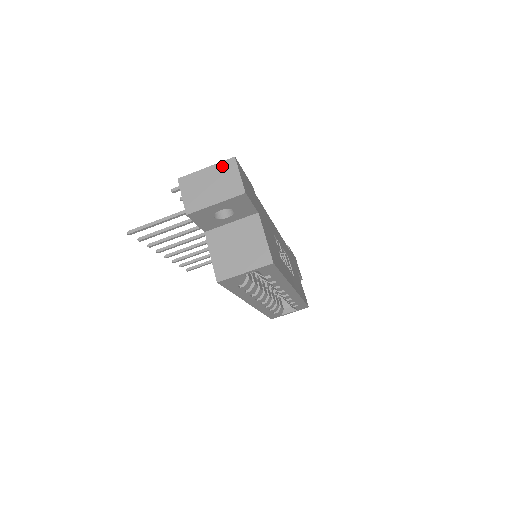
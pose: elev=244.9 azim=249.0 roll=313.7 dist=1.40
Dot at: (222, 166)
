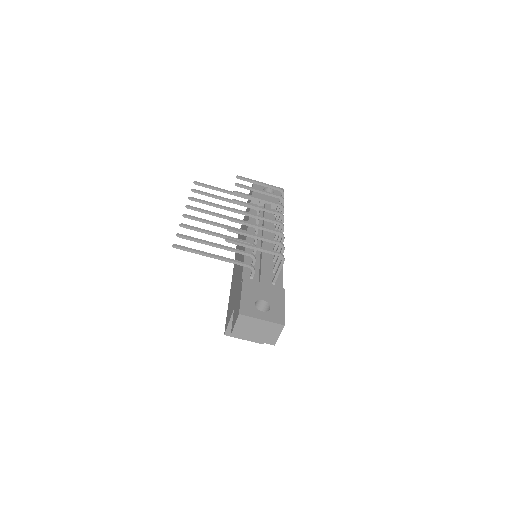
Dot at: (273, 325)
